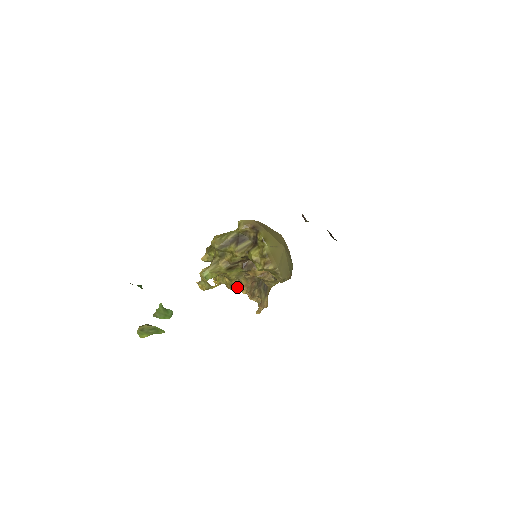
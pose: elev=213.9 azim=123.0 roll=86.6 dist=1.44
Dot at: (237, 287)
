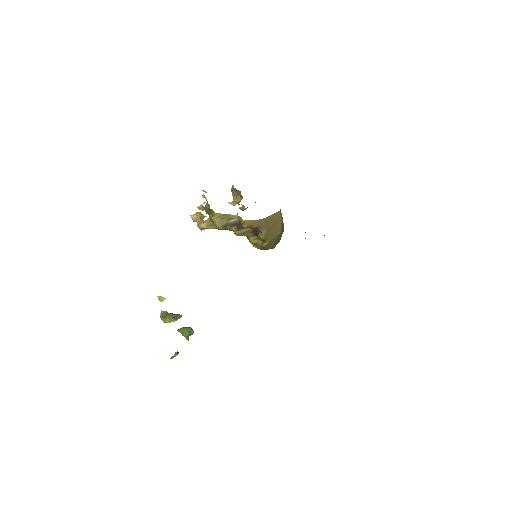
Dot at: occluded
